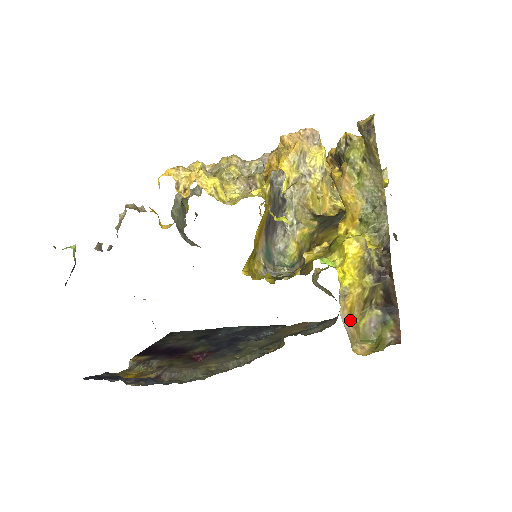
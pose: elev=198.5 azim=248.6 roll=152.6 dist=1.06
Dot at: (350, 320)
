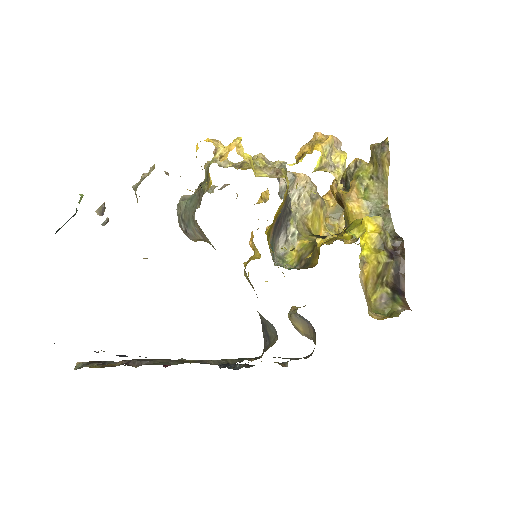
Dot at: (365, 290)
